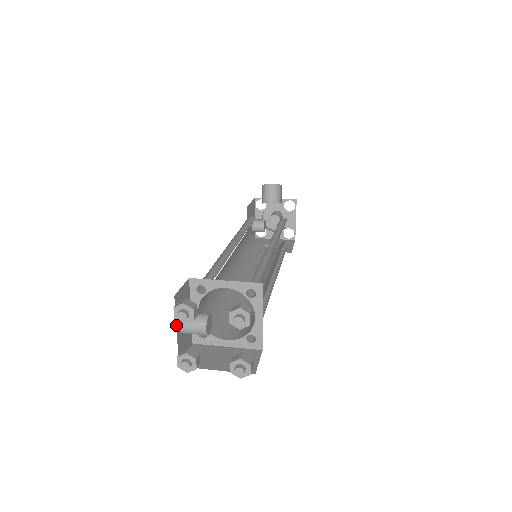
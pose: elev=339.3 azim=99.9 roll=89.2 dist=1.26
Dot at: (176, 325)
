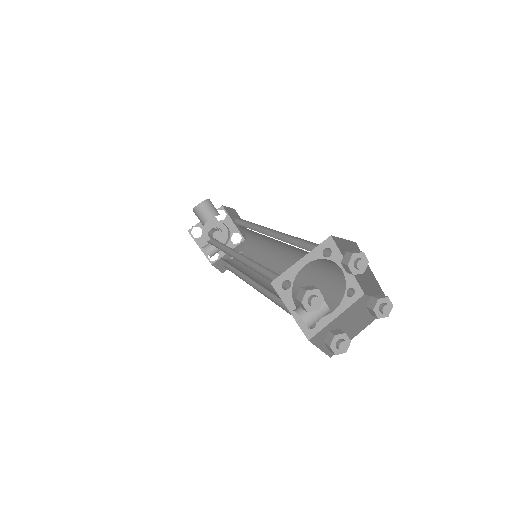
Dot at: occluded
